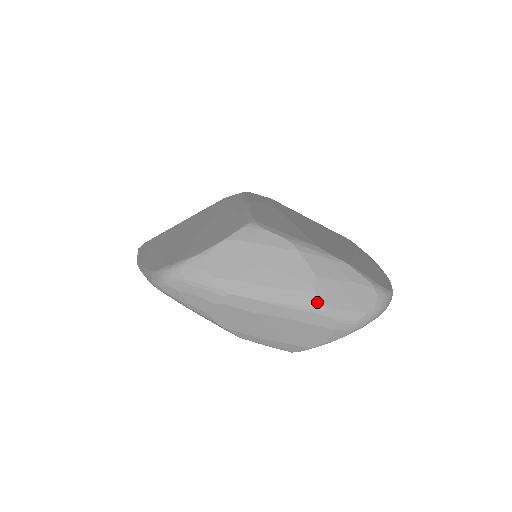
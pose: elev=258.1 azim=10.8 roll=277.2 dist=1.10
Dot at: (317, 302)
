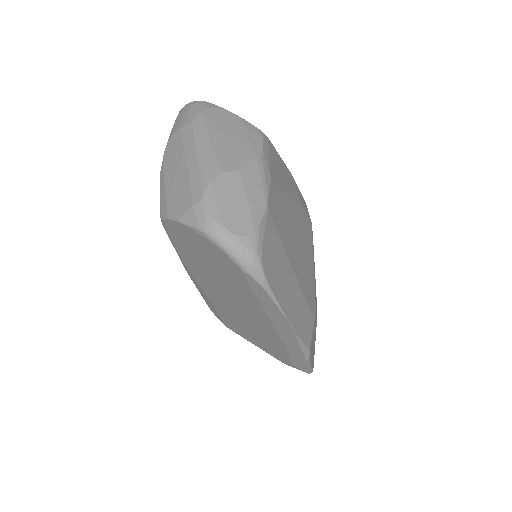
Dot at: (213, 176)
